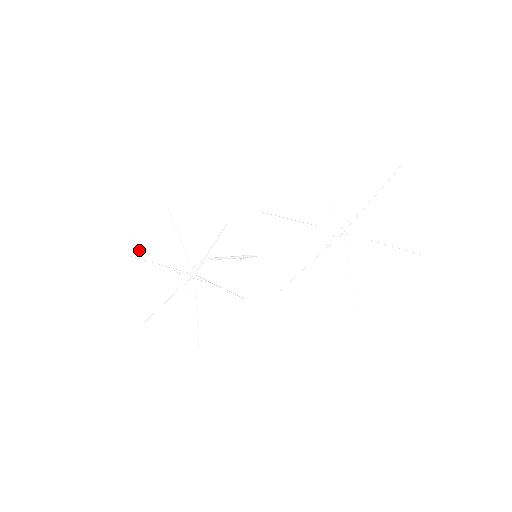
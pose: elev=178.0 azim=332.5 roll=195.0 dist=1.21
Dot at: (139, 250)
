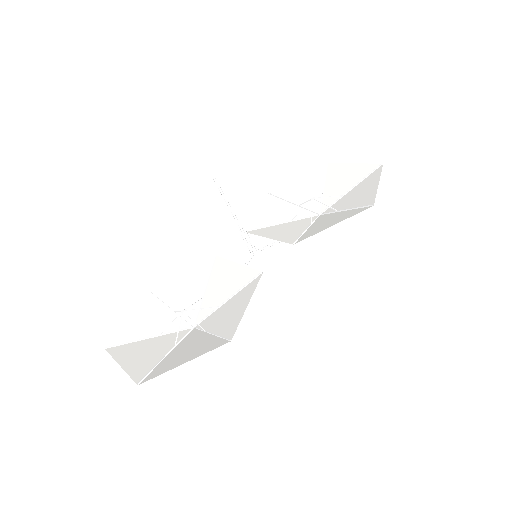
Dot at: (117, 338)
